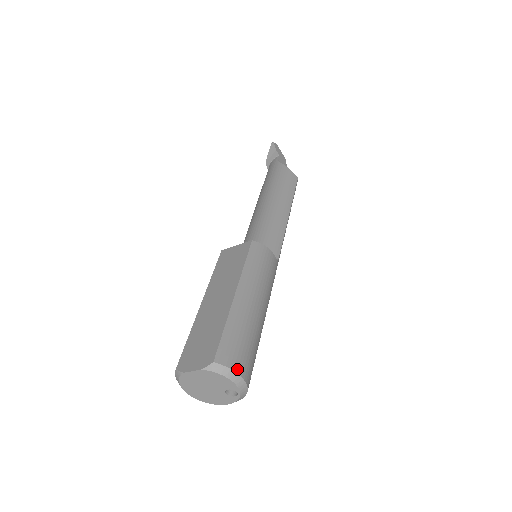
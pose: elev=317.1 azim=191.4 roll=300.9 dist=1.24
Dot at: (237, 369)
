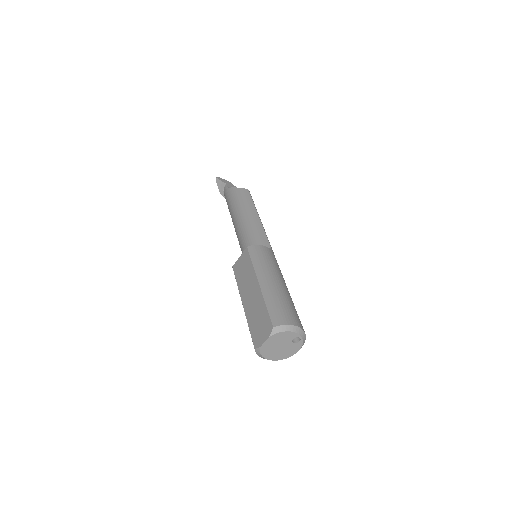
Dot at: (290, 323)
